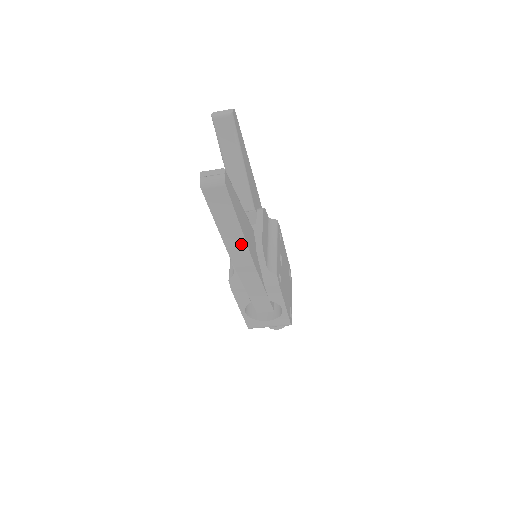
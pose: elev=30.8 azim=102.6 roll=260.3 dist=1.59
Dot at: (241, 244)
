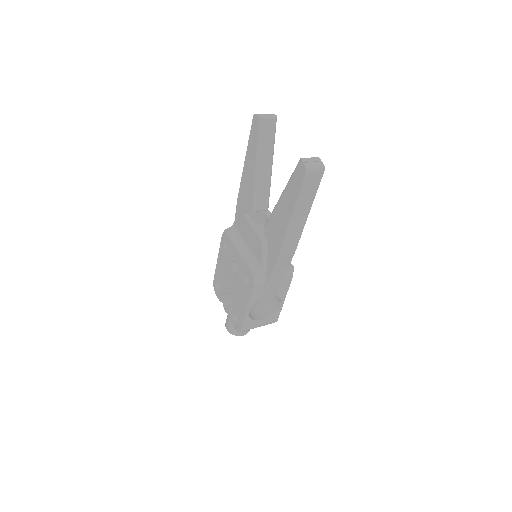
Dot at: (298, 232)
